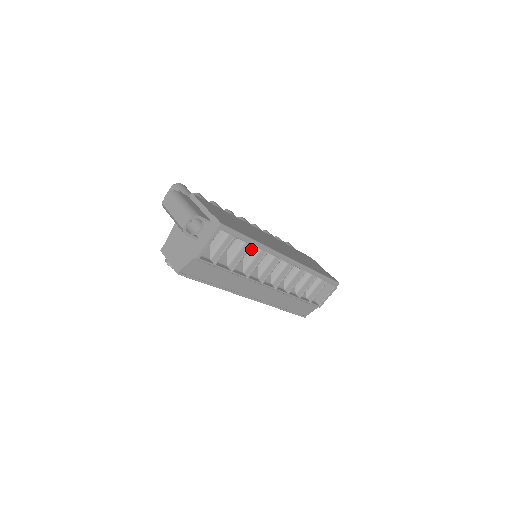
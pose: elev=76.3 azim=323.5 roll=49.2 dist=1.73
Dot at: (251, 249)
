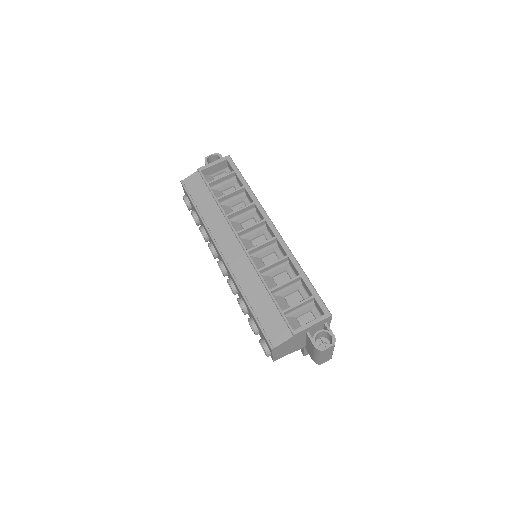
Dot at: occluded
